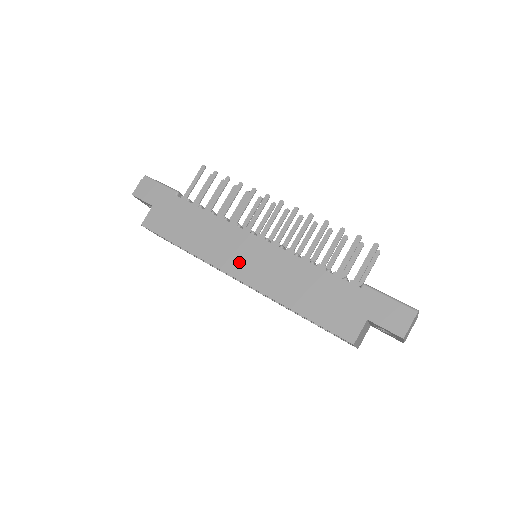
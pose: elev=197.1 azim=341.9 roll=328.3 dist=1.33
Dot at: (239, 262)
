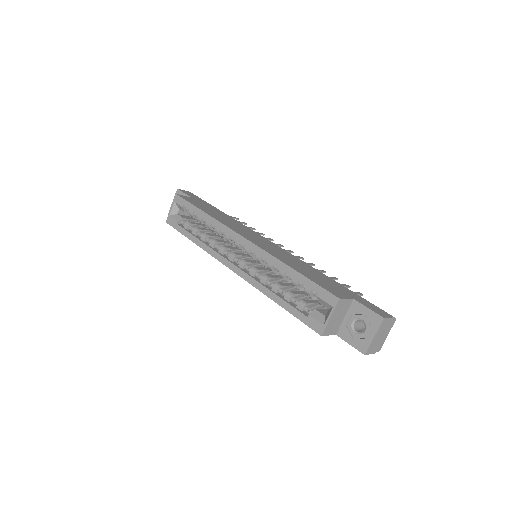
Dot at: (251, 237)
